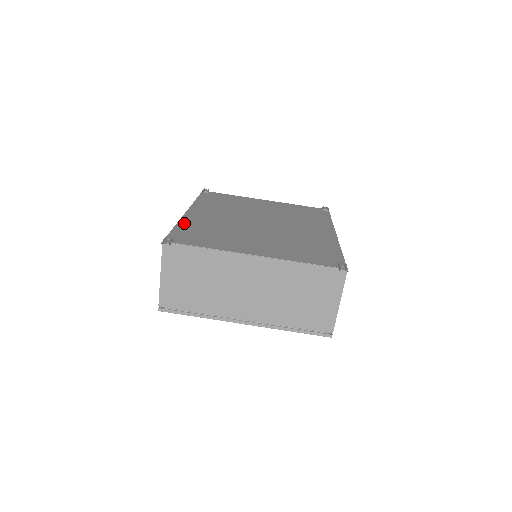
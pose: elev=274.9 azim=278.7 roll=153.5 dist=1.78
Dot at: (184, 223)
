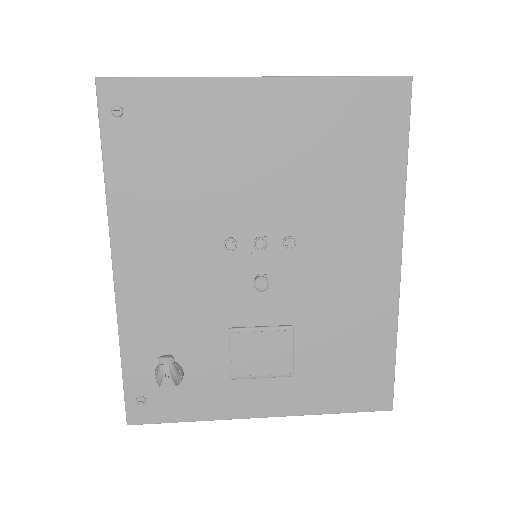
Dot at: occluded
